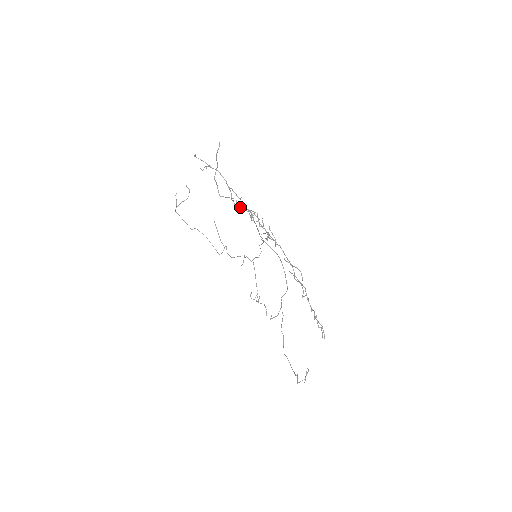
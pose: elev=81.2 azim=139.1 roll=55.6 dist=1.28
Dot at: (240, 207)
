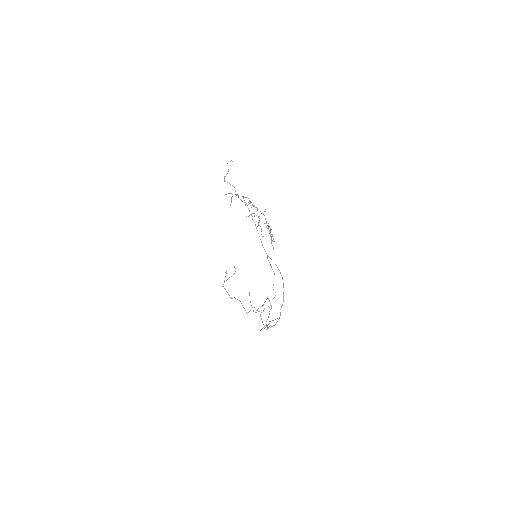
Dot at: occluded
